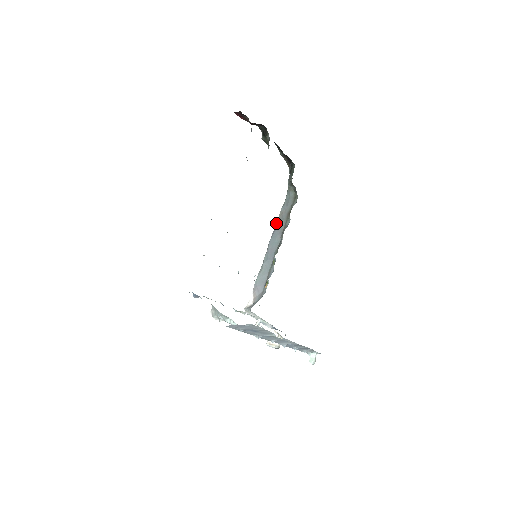
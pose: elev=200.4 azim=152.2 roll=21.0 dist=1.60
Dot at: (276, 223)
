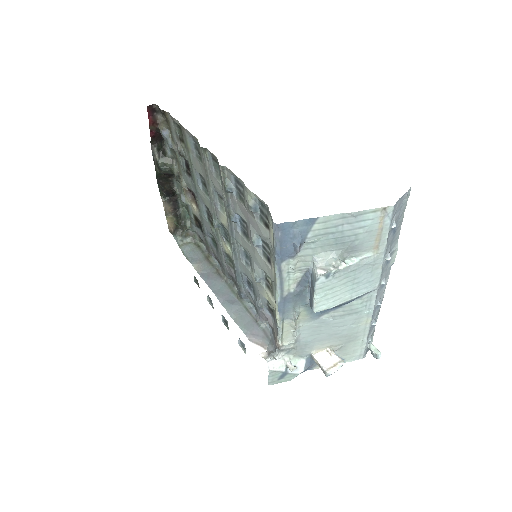
Dot at: (200, 276)
